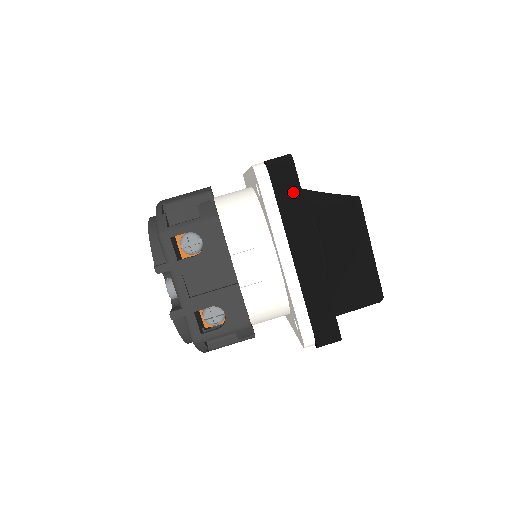
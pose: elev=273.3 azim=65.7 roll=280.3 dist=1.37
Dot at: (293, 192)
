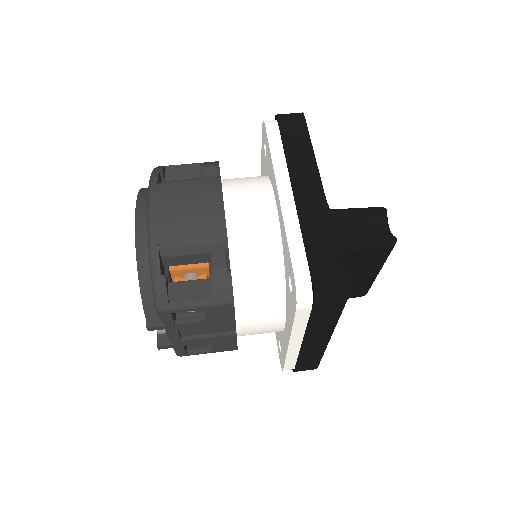
Dot at: (331, 314)
